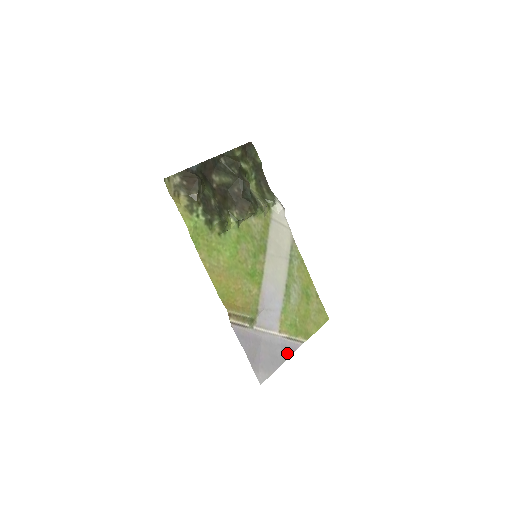
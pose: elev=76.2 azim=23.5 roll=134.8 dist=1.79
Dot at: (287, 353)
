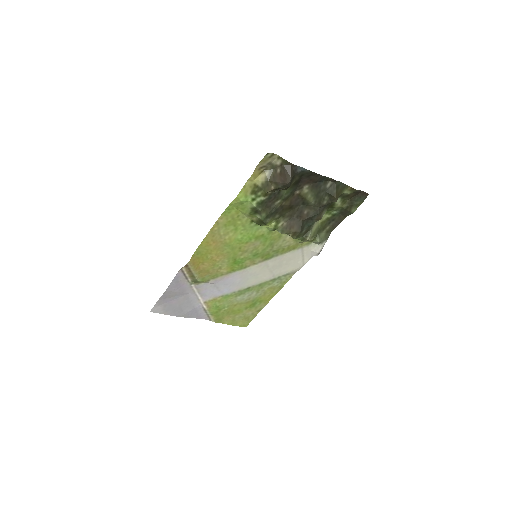
Dot at: (192, 315)
